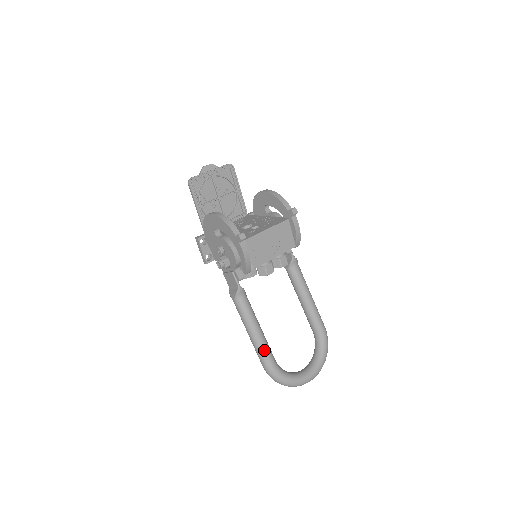
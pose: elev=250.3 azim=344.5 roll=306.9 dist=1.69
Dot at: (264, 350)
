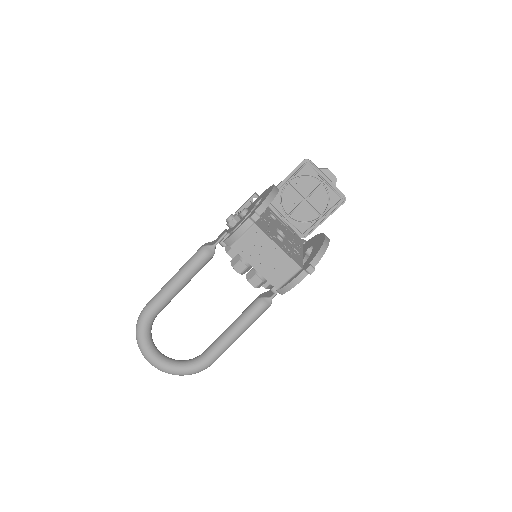
Dot at: (162, 297)
